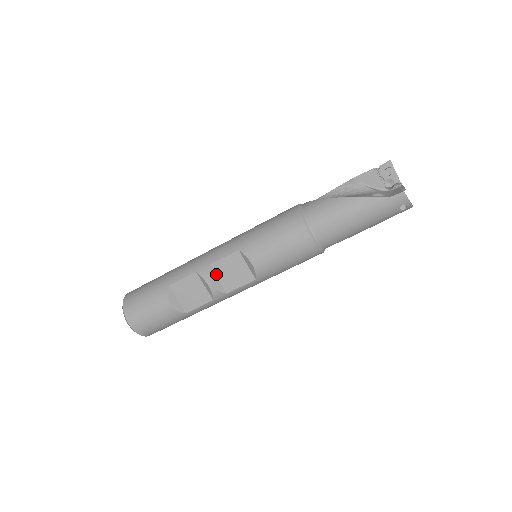
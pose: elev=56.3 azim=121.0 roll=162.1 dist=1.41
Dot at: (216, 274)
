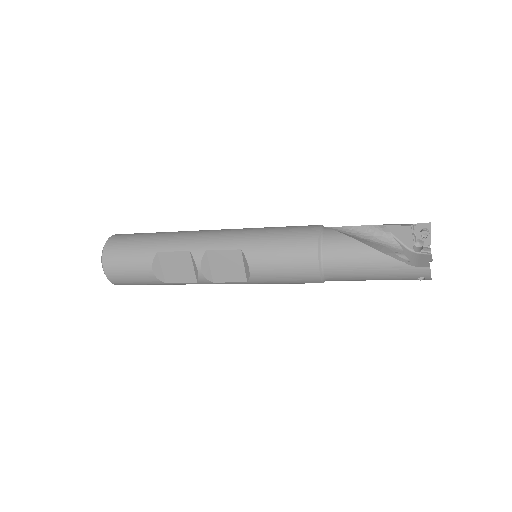
Dot at: (209, 261)
